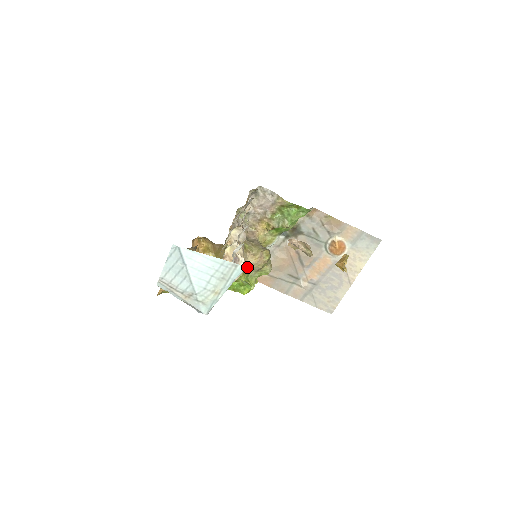
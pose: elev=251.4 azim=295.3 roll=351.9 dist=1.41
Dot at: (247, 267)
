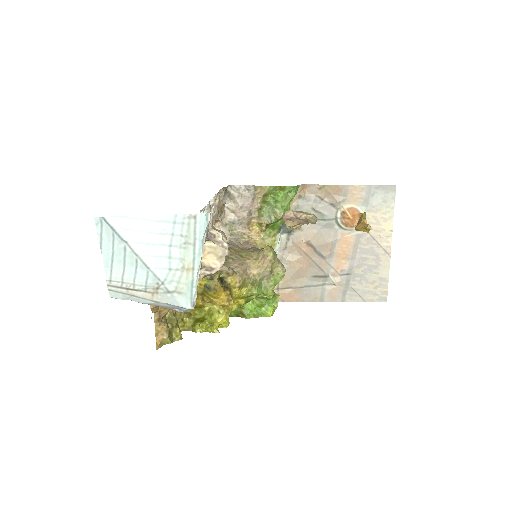
Dot at: (253, 276)
